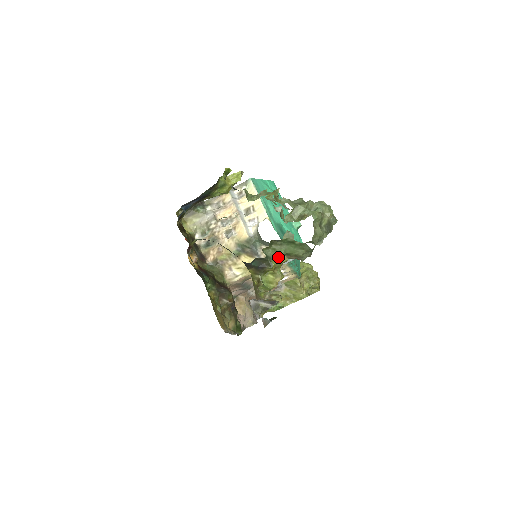
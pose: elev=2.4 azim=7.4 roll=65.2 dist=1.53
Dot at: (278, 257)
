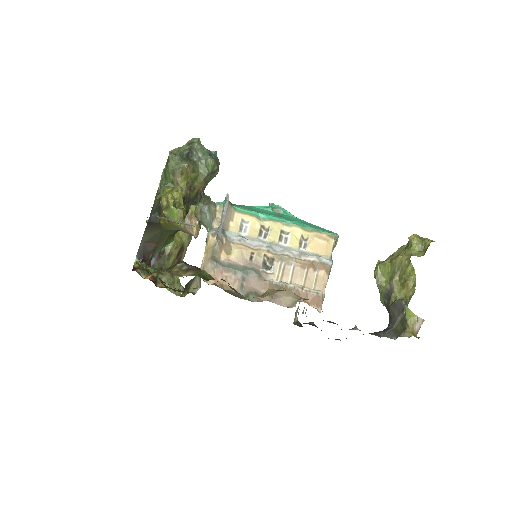
Dot at: (165, 191)
